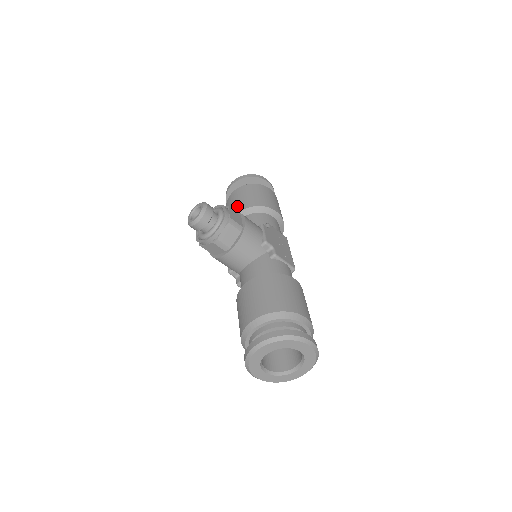
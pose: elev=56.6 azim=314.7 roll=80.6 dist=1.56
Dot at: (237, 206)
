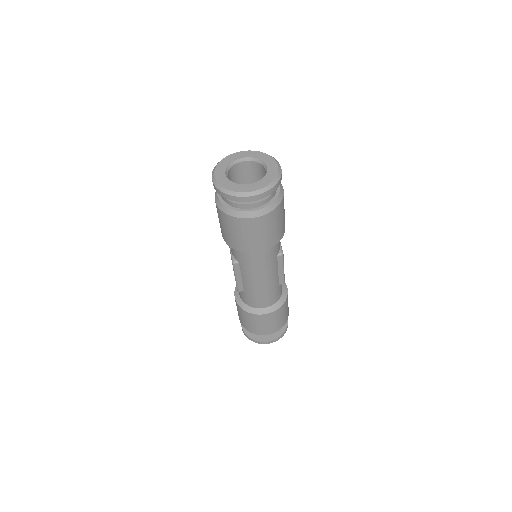
Dot at: occluded
